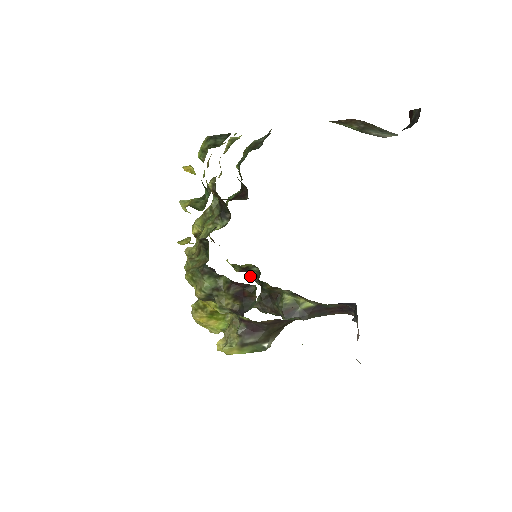
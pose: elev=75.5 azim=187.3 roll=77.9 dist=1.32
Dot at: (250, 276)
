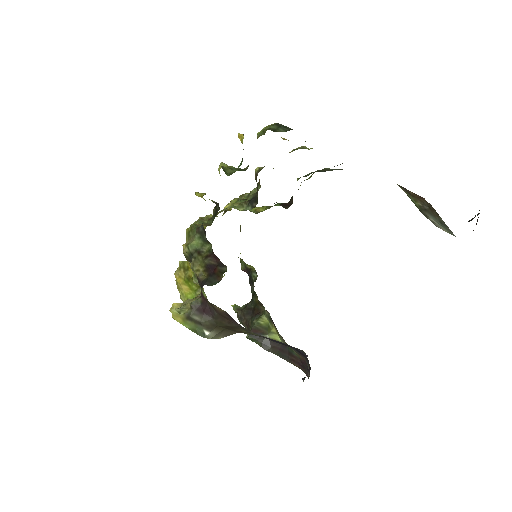
Dot at: (250, 281)
